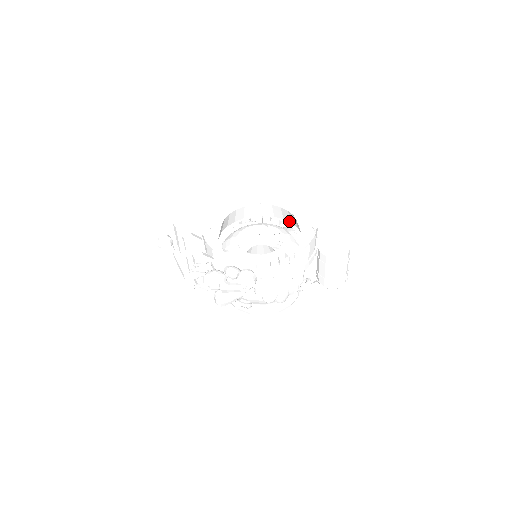
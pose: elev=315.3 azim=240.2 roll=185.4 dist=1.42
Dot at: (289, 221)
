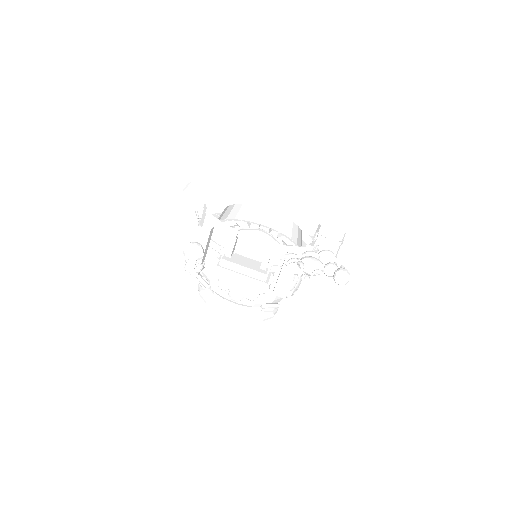
Dot at: (252, 221)
